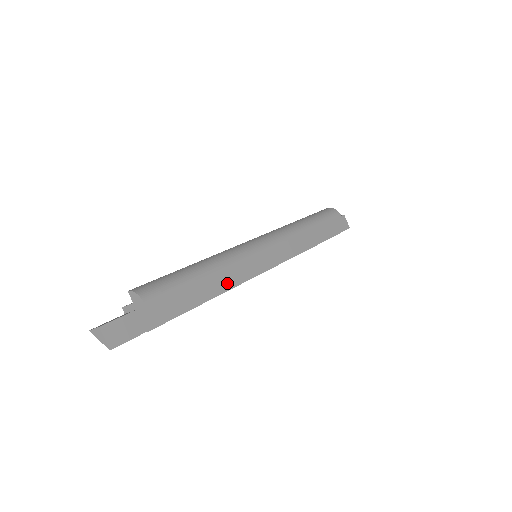
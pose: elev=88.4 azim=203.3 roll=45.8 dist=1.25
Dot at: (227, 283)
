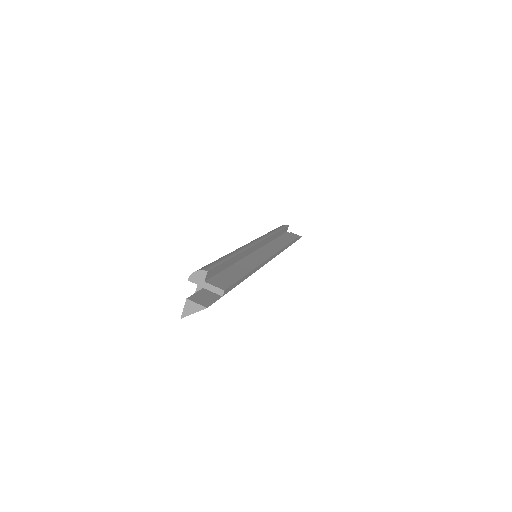
Dot at: (251, 265)
